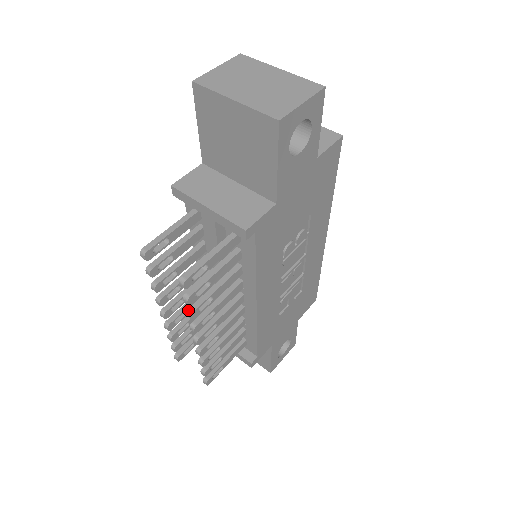
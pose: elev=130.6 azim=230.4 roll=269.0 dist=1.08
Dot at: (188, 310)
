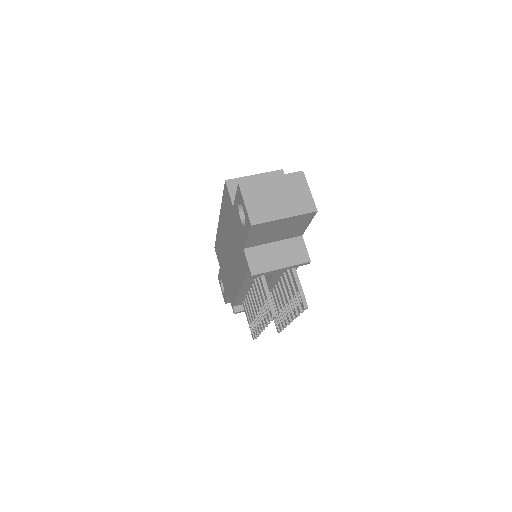
Dot at: (297, 314)
